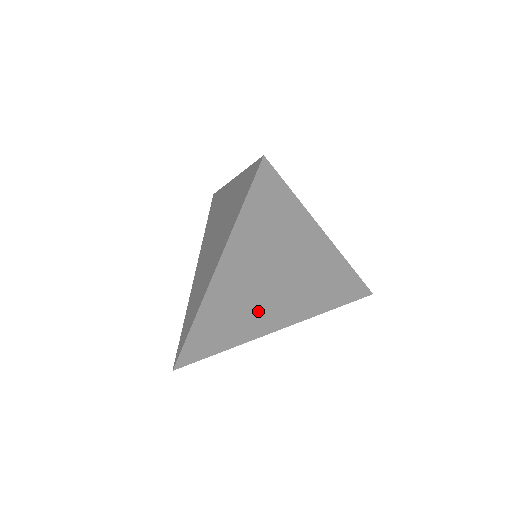
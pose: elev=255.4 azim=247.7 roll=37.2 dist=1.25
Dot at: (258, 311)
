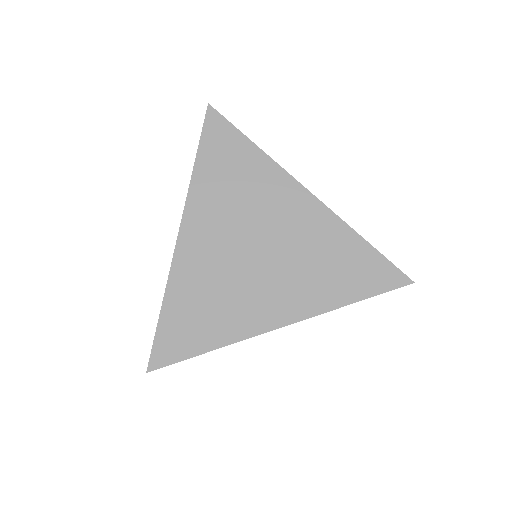
Dot at: (245, 290)
